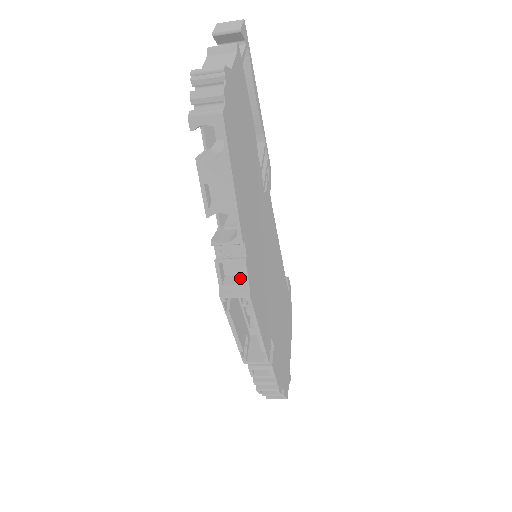
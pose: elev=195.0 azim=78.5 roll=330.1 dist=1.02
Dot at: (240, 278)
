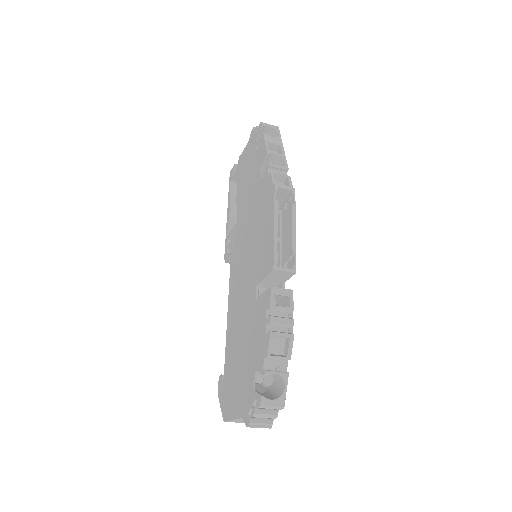
Dot at: occluded
